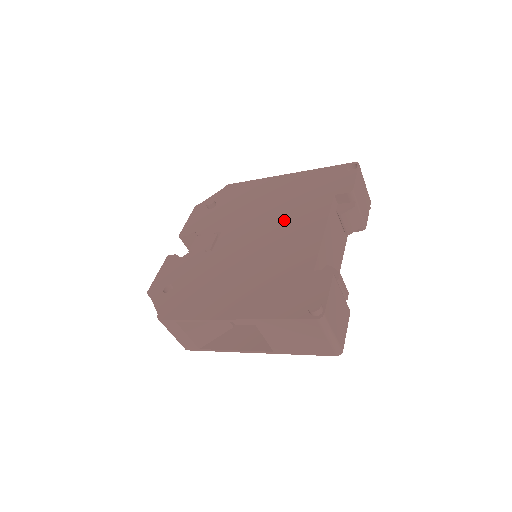
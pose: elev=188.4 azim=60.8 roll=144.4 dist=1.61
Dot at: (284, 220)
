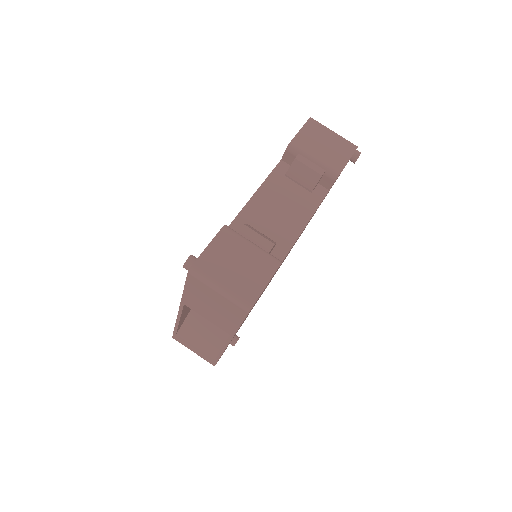
Dot at: occluded
